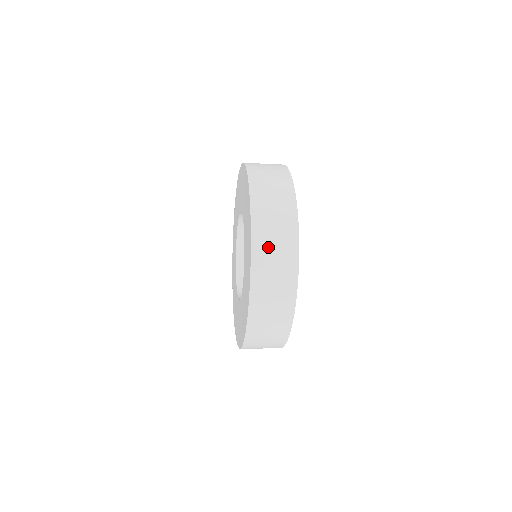
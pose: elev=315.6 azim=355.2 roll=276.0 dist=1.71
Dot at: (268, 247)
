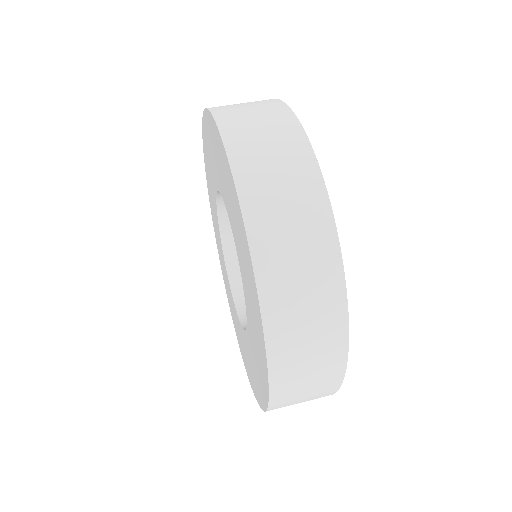
Dot at: (248, 128)
